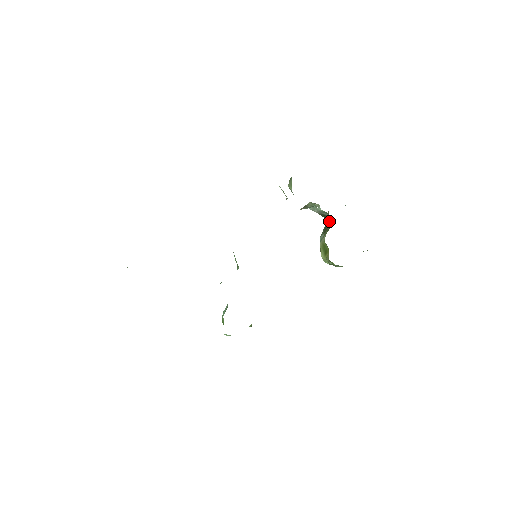
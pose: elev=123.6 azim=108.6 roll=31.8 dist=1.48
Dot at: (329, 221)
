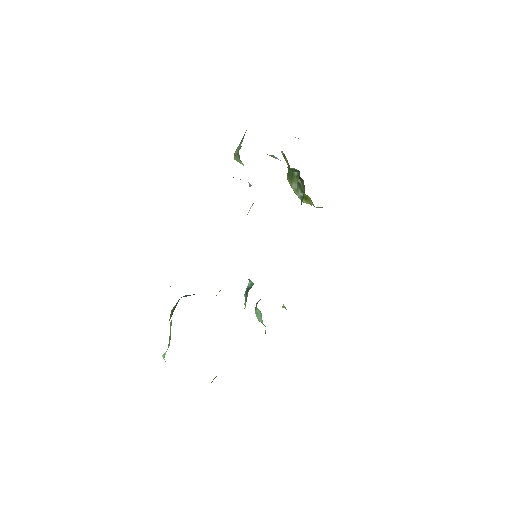
Dot at: (294, 169)
